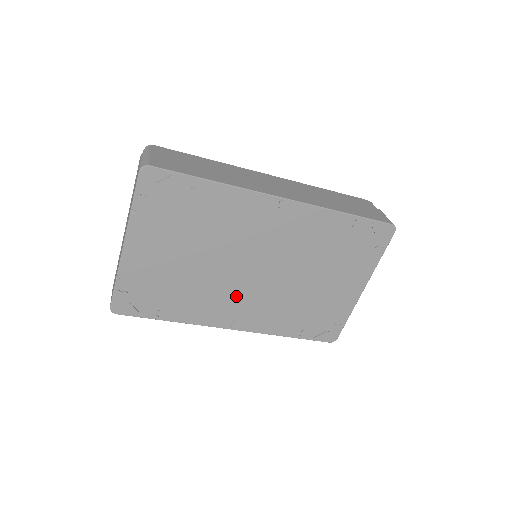
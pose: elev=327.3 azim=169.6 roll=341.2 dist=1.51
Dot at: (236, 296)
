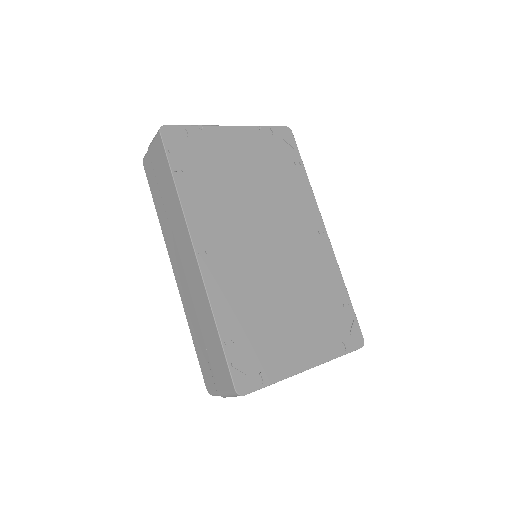
Dot at: (235, 238)
